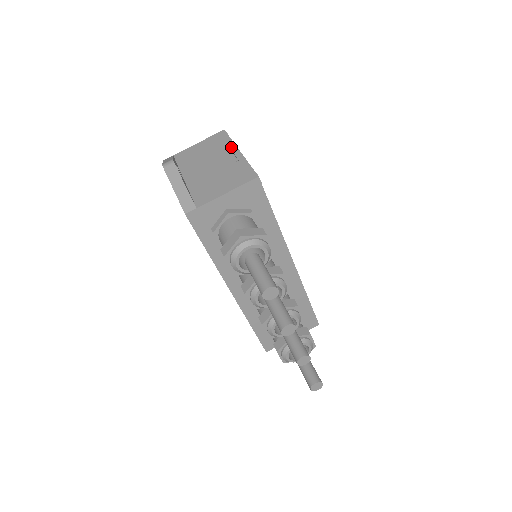
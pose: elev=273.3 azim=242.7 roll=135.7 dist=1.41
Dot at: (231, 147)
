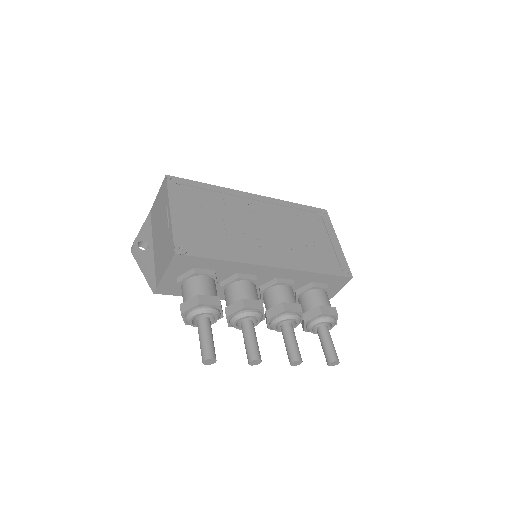
Dot at: (167, 205)
